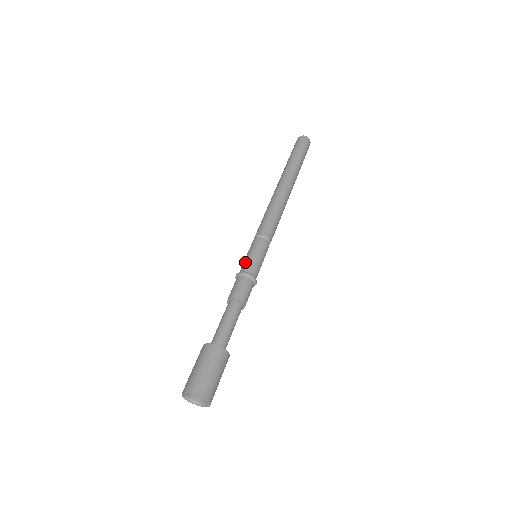
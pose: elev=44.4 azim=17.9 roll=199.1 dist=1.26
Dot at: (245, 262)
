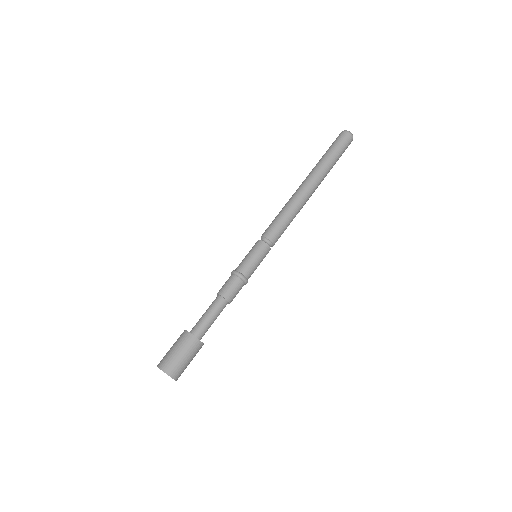
Dot at: (249, 265)
